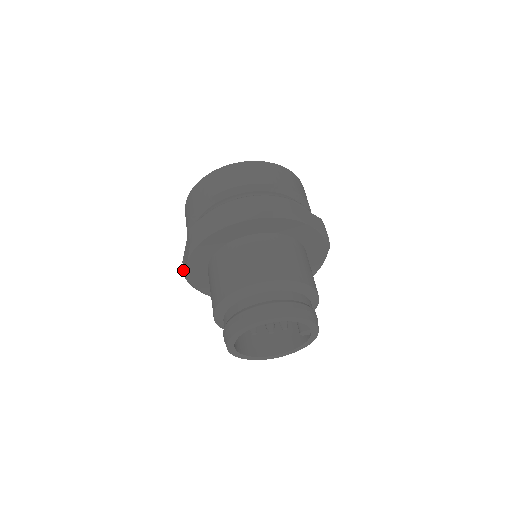
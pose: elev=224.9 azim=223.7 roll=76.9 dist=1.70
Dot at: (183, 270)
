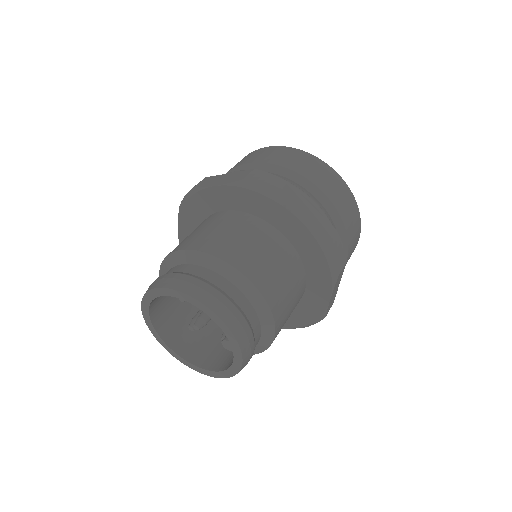
Dot at: occluded
